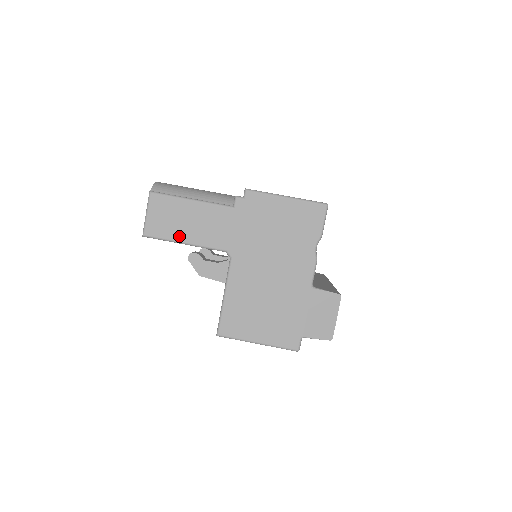
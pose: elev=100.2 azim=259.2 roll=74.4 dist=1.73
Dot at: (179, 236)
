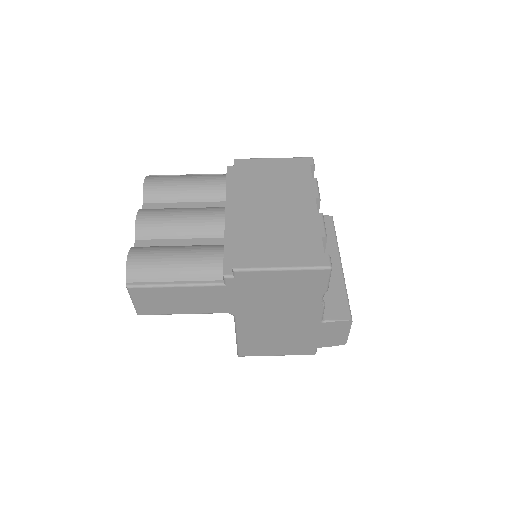
Dot at: (175, 311)
